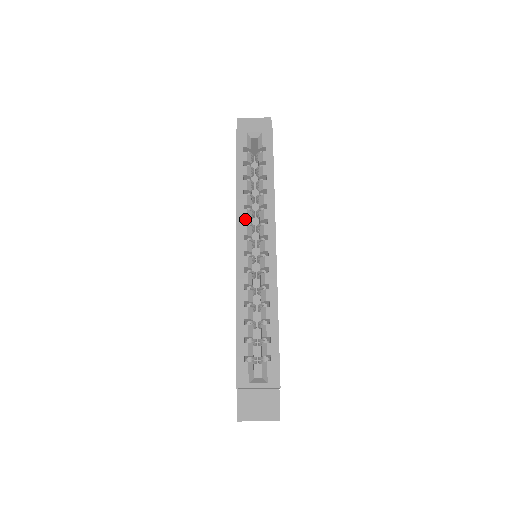
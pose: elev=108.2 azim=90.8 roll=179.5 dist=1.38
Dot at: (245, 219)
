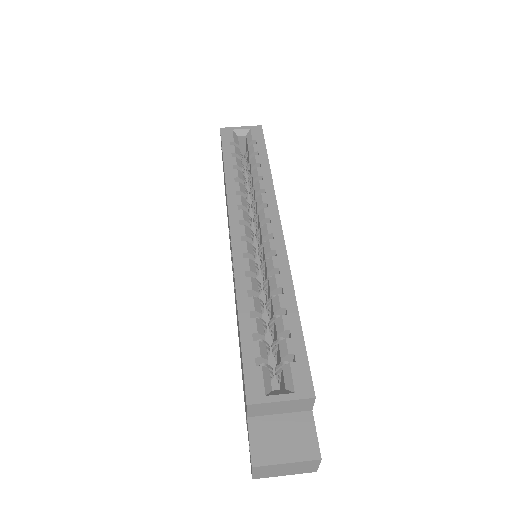
Dot at: (239, 204)
